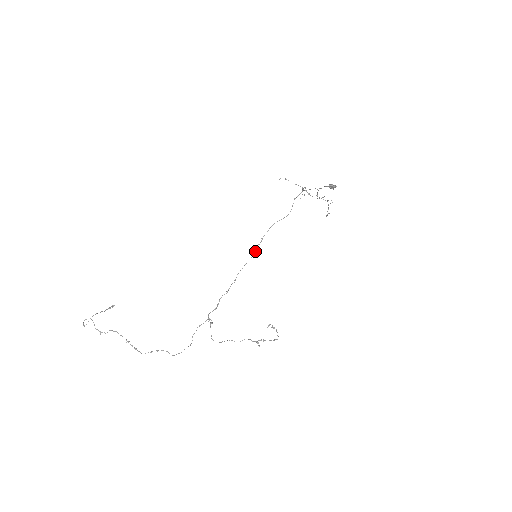
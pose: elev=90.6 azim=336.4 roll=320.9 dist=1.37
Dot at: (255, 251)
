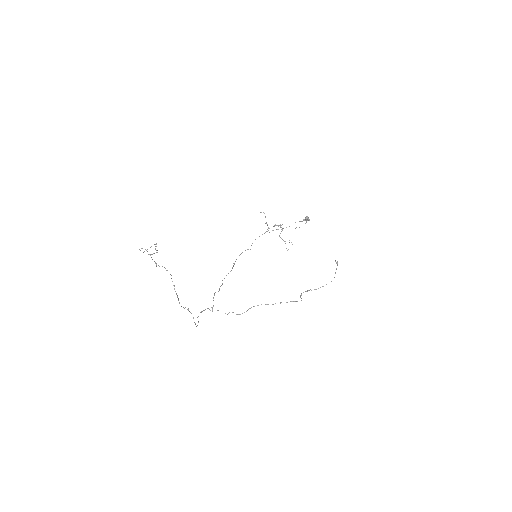
Dot at: (232, 268)
